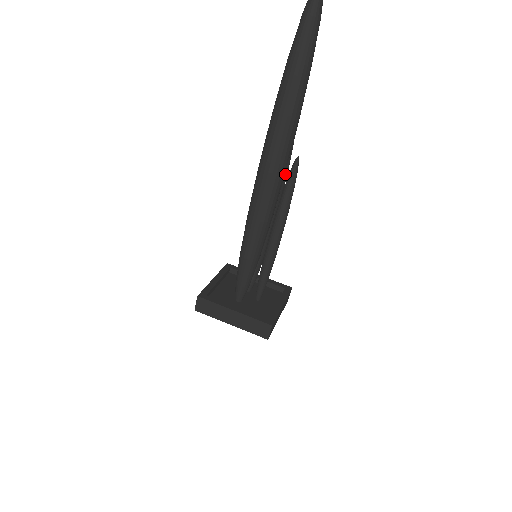
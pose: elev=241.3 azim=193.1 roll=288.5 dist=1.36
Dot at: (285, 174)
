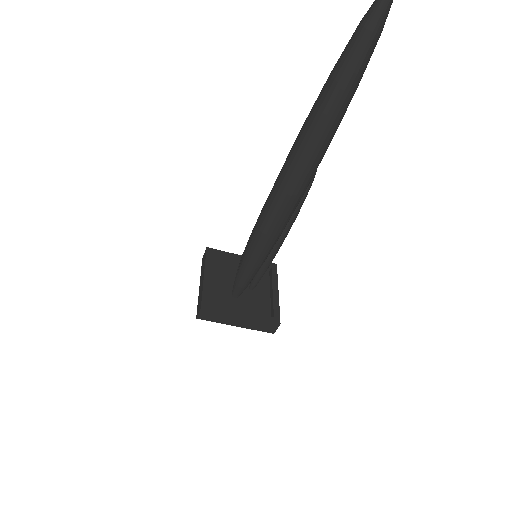
Dot at: occluded
